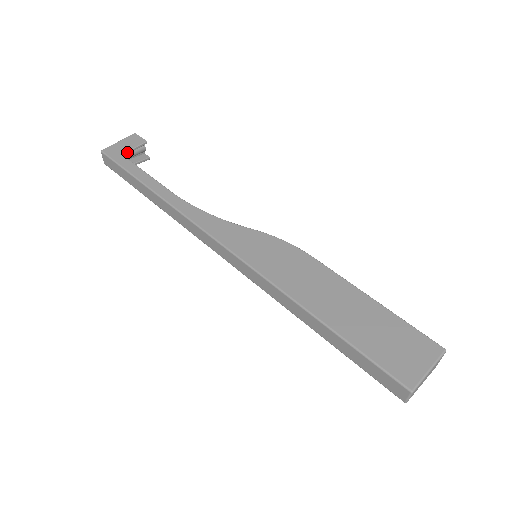
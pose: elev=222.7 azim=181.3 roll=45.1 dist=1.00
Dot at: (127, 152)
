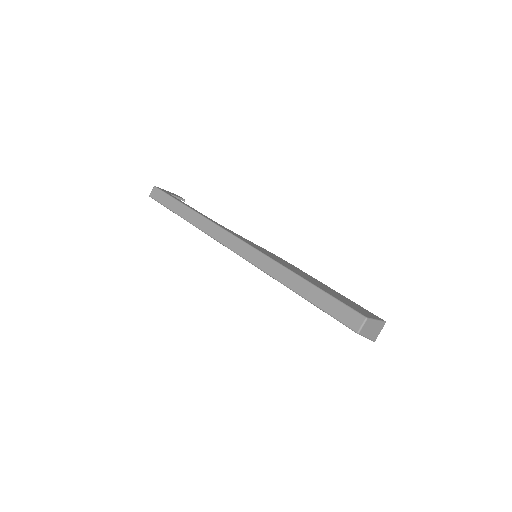
Dot at: (172, 195)
